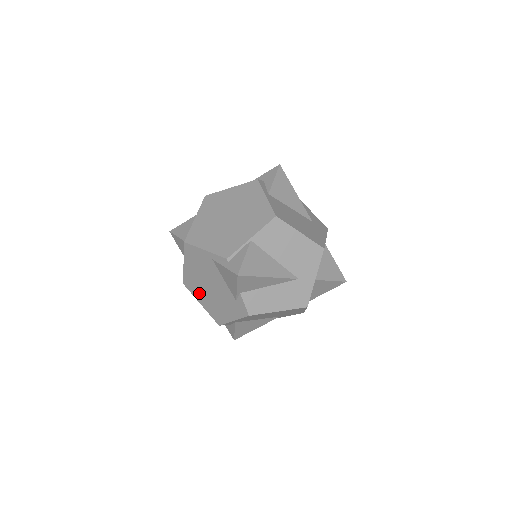
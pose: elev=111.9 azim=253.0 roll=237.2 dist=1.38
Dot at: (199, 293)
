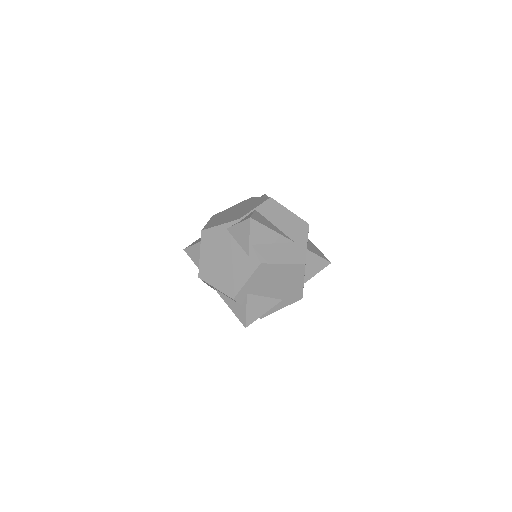
Dot at: (214, 276)
